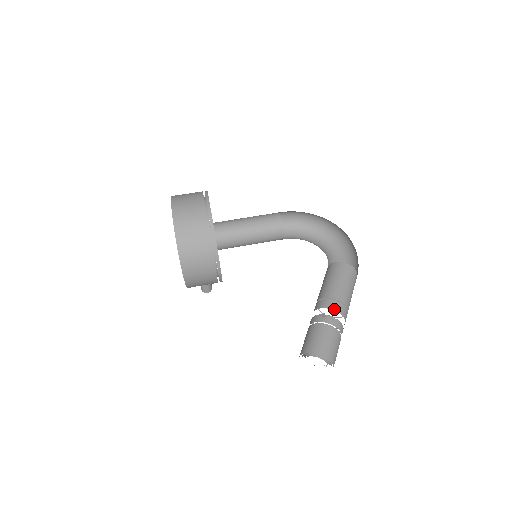
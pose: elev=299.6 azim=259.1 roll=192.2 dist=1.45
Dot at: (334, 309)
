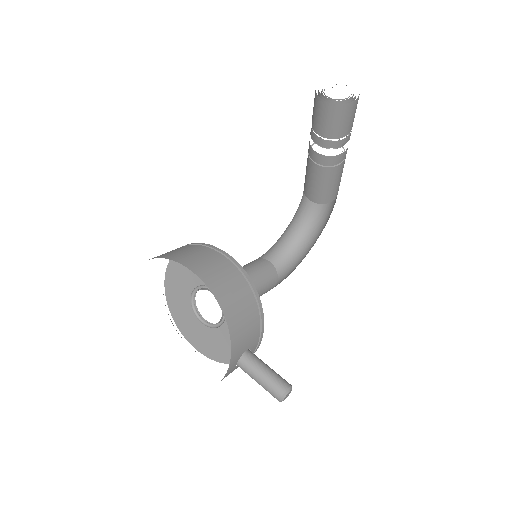
Dot at: occluded
